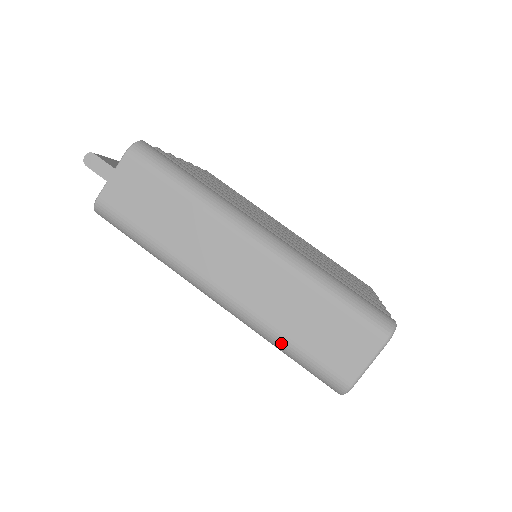
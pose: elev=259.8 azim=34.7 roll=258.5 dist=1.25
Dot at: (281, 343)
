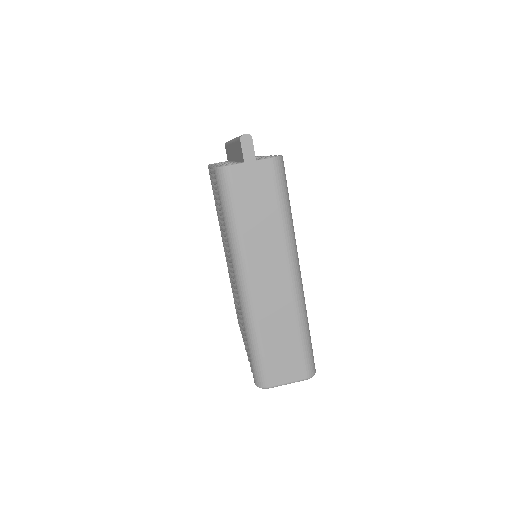
Dot at: (255, 339)
